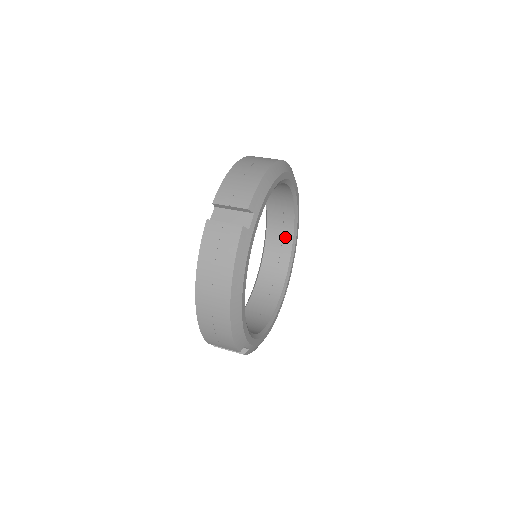
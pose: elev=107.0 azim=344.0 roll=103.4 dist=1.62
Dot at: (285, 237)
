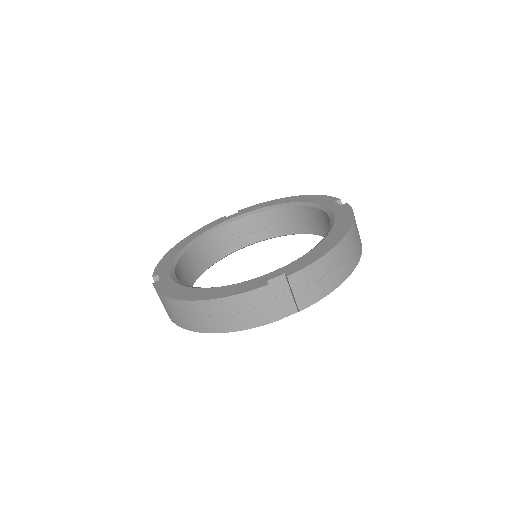
Dot at: (287, 227)
